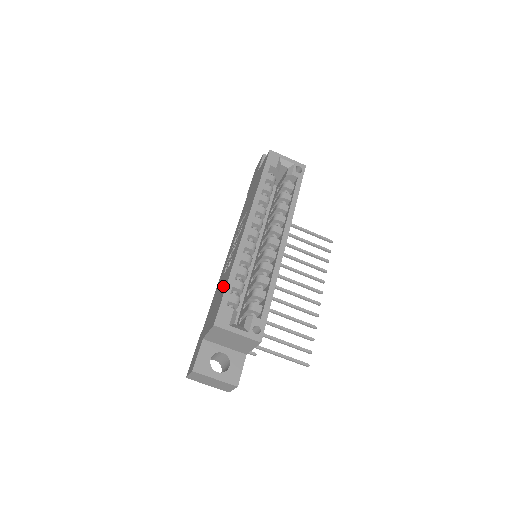
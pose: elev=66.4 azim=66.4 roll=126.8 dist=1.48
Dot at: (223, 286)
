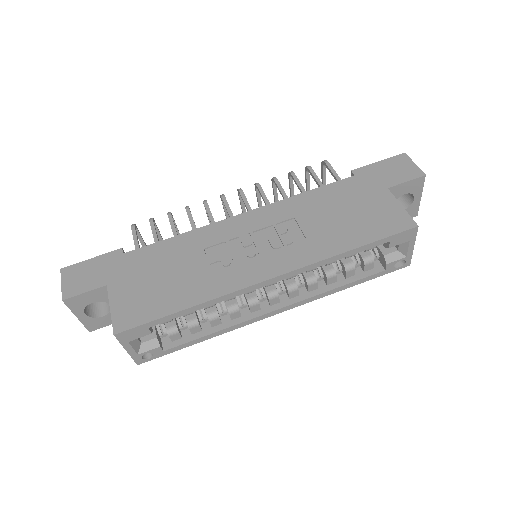
Dot at: (177, 291)
